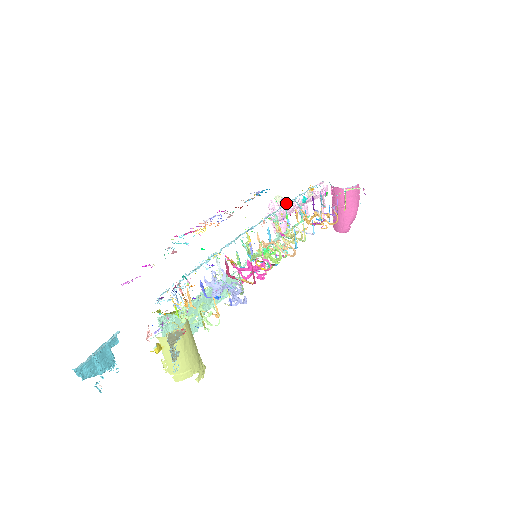
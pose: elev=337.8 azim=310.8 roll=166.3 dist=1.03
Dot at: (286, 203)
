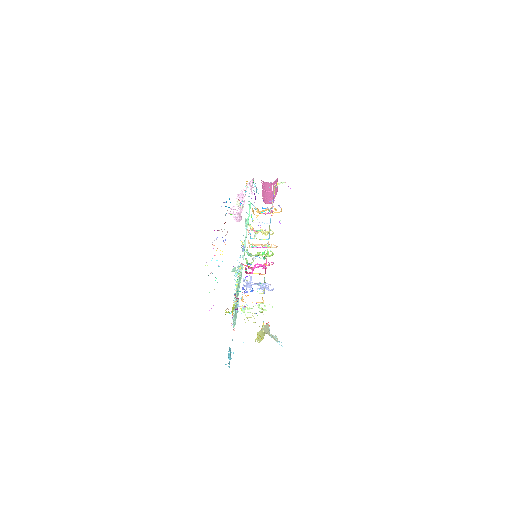
Dot at: occluded
